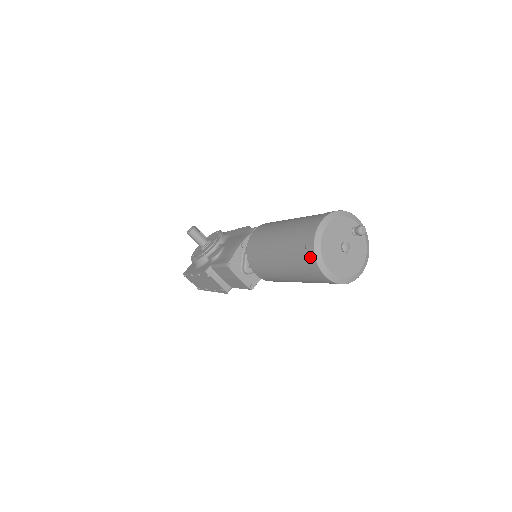
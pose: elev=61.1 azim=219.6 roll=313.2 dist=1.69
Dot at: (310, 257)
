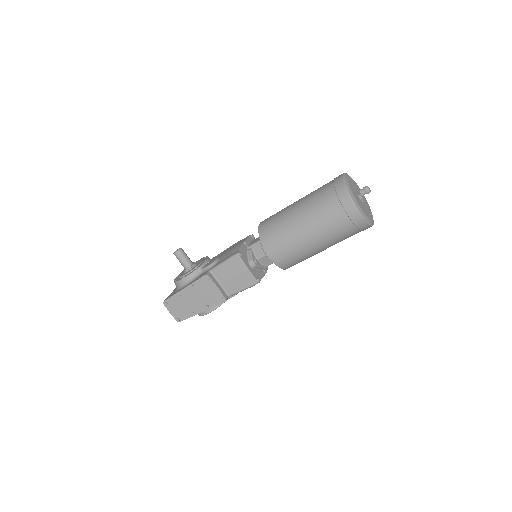
Dot at: (343, 196)
